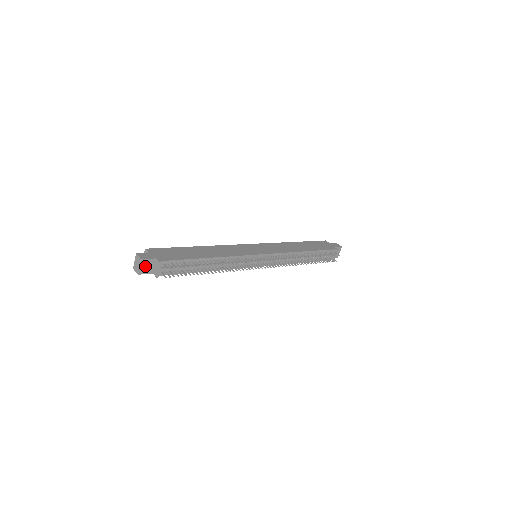
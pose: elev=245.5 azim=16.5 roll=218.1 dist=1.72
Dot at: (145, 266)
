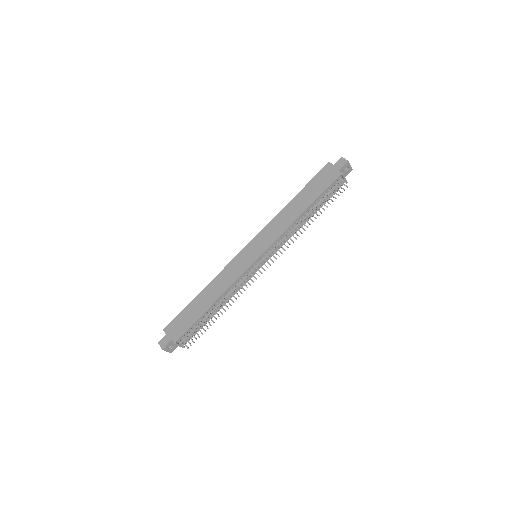
Dot at: (171, 345)
